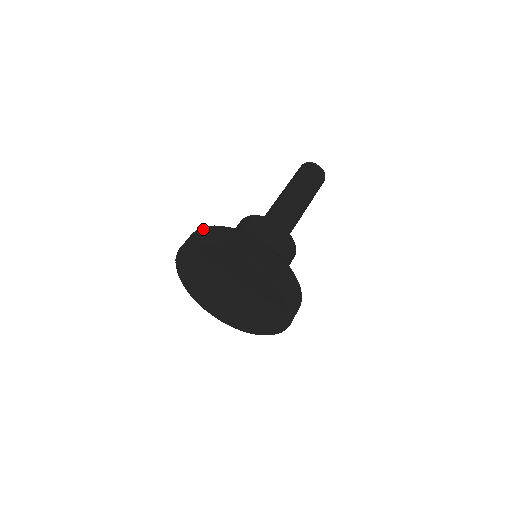
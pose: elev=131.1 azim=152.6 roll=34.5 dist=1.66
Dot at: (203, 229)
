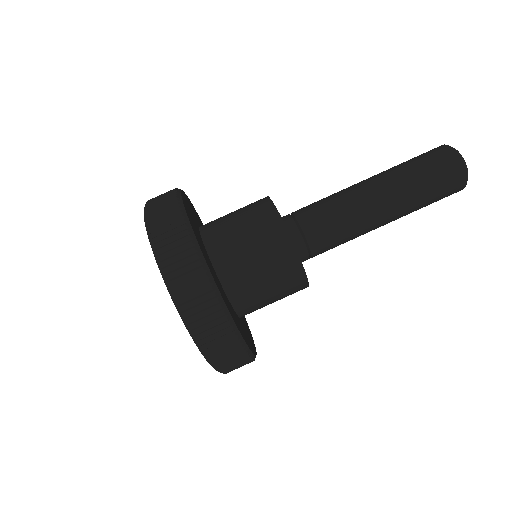
Dot at: (170, 190)
